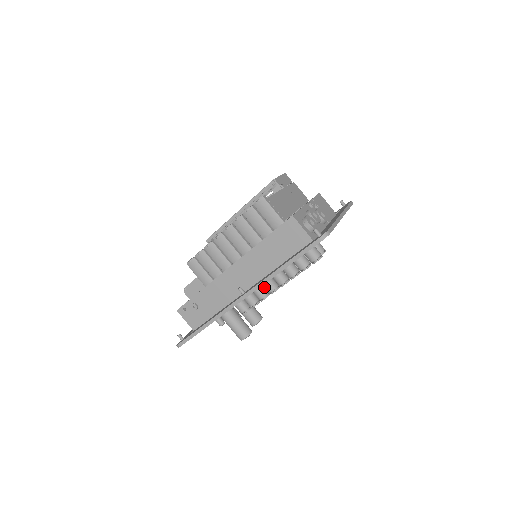
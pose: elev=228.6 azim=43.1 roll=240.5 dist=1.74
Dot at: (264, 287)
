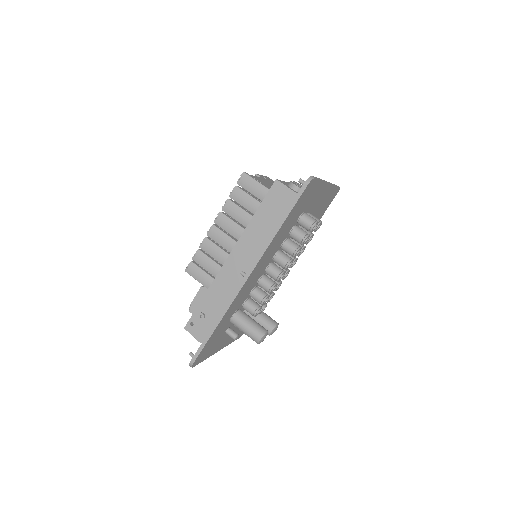
Dot at: (269, 278)
